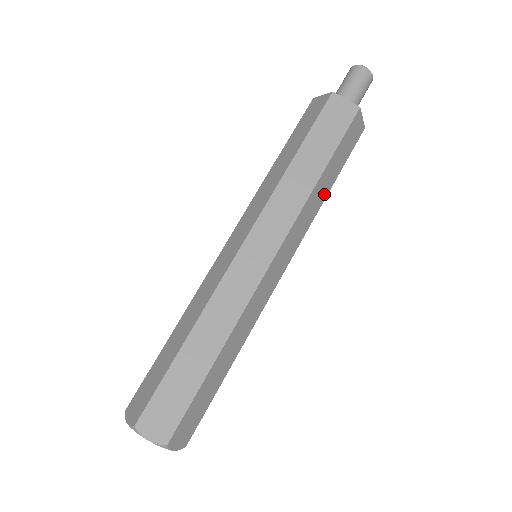
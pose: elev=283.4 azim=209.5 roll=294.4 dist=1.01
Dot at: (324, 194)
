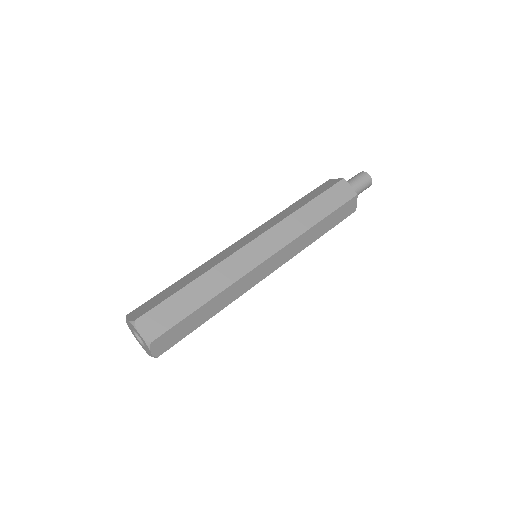
Dot at: (313, 221)
